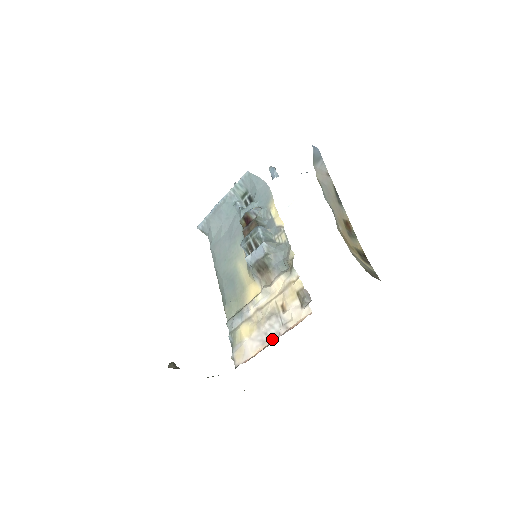
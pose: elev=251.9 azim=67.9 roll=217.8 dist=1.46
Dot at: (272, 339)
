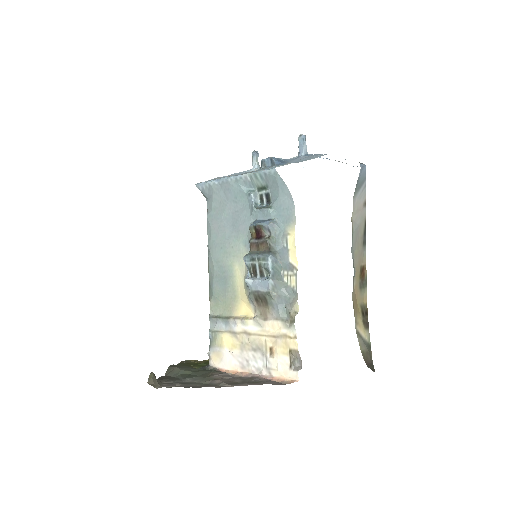
Dot at: (252, 372)
